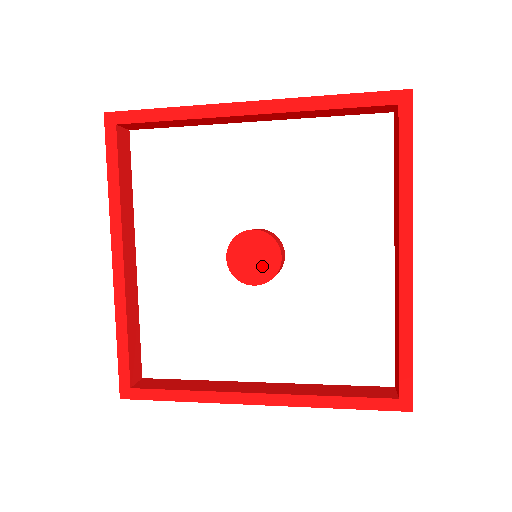
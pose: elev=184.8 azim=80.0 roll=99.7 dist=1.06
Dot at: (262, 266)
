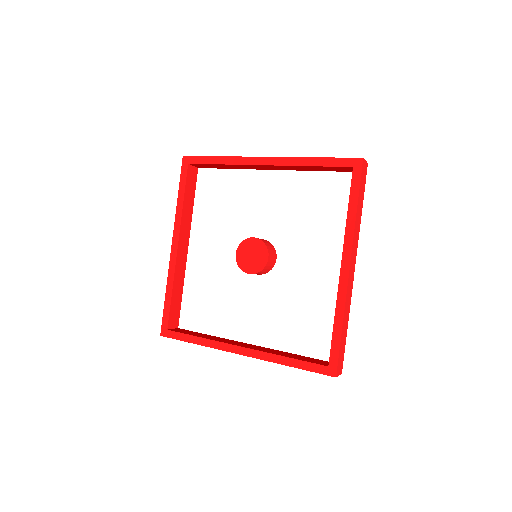
Dot at: (256, 262)
